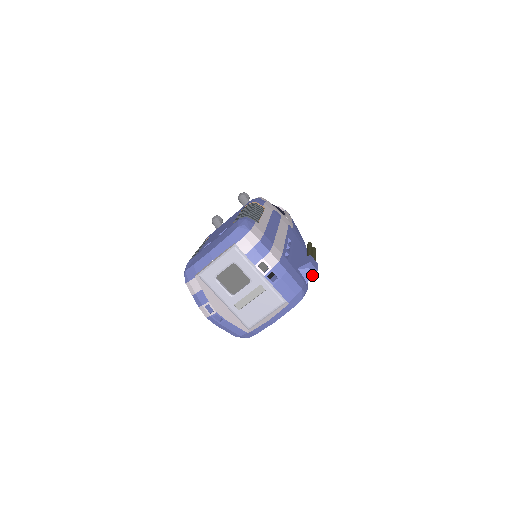
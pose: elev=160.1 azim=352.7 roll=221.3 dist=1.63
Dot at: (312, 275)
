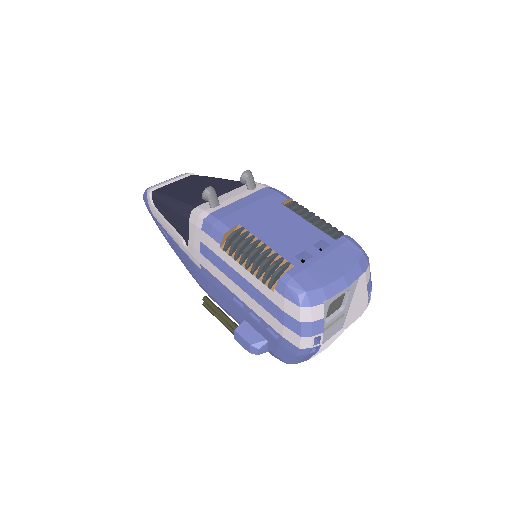
Dot at: occluded
